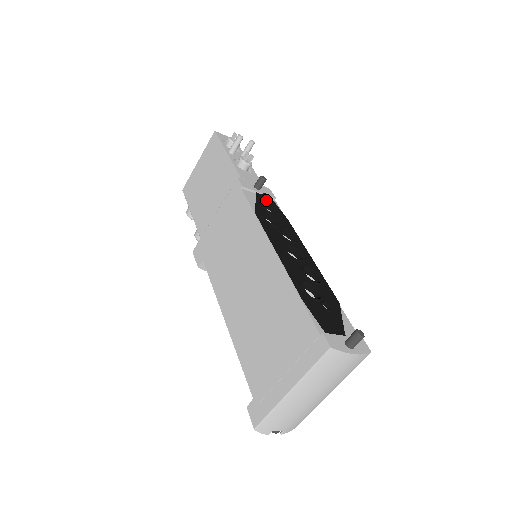
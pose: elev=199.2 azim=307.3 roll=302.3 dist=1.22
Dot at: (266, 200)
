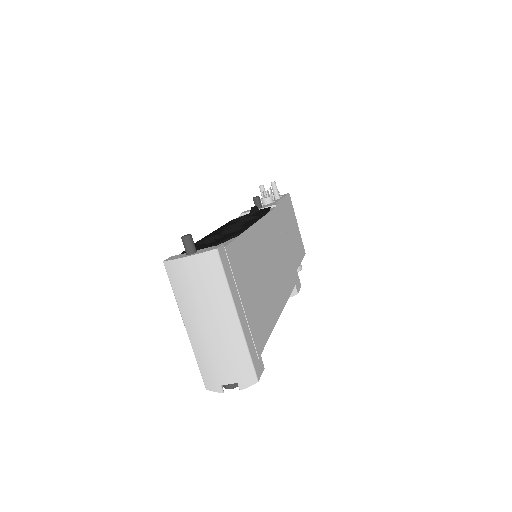
Dot at: (254, 210)
